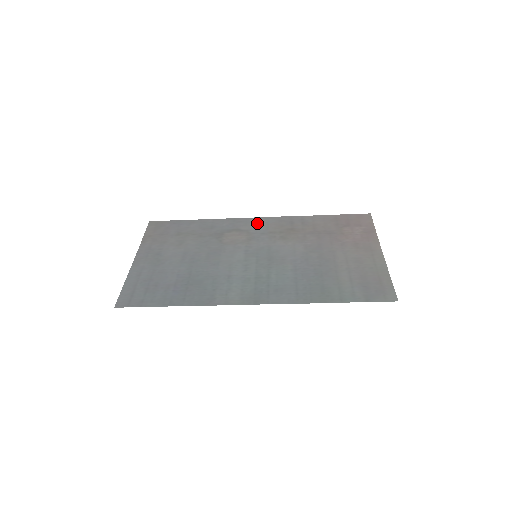
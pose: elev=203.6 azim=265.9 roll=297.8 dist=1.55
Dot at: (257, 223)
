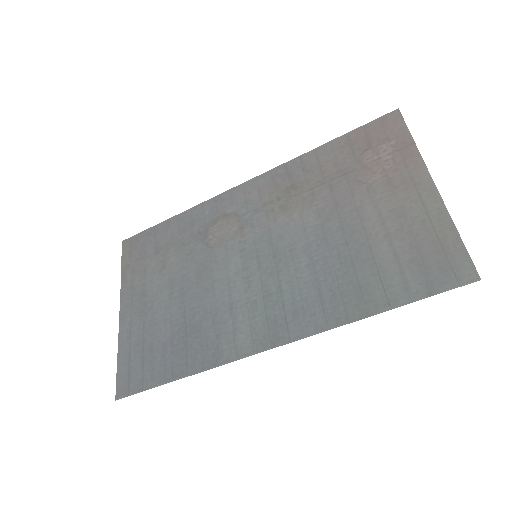
Dot at: (245, 194)
